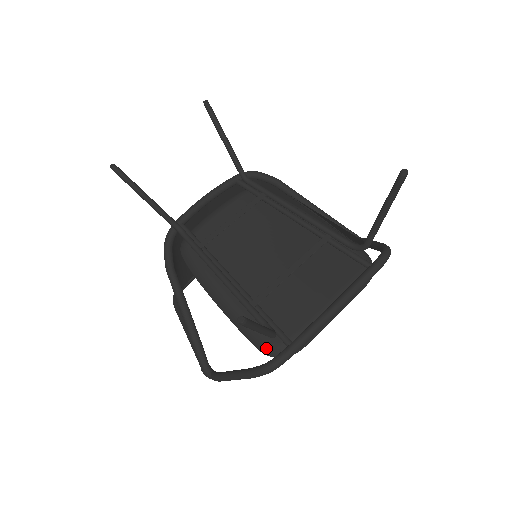
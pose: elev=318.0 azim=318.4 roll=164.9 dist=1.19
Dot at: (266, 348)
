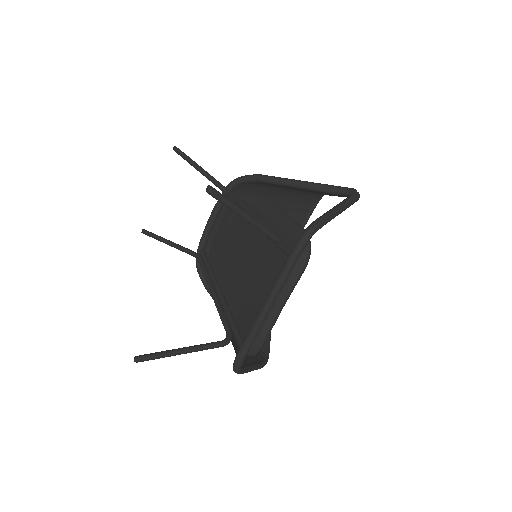
Dot at: occluded
